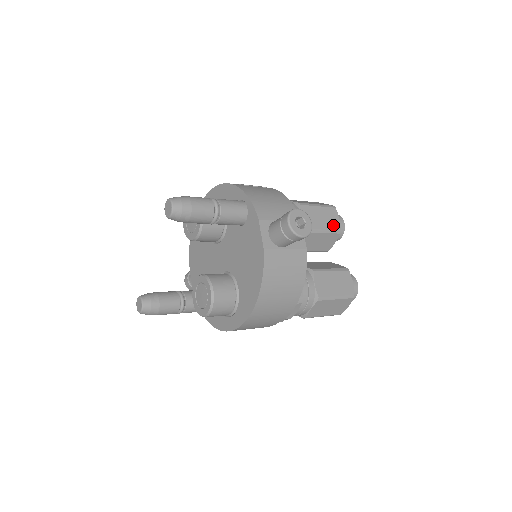
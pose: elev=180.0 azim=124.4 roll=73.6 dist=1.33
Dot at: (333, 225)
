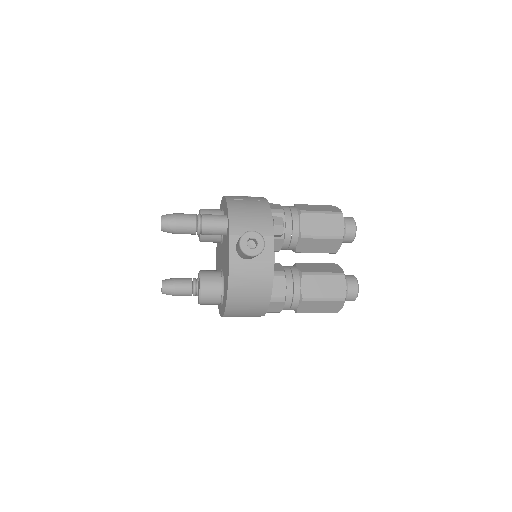
Dot at: (335, 231)
